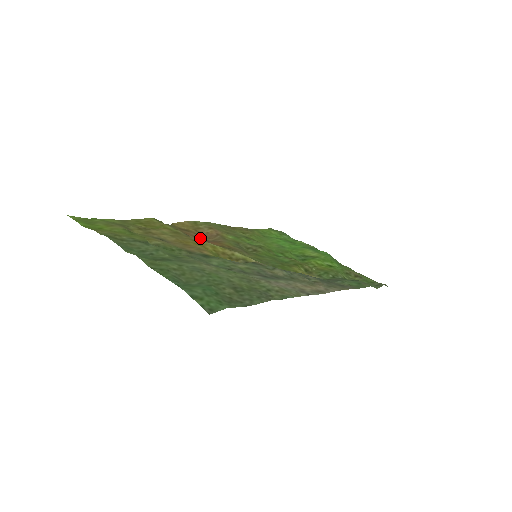
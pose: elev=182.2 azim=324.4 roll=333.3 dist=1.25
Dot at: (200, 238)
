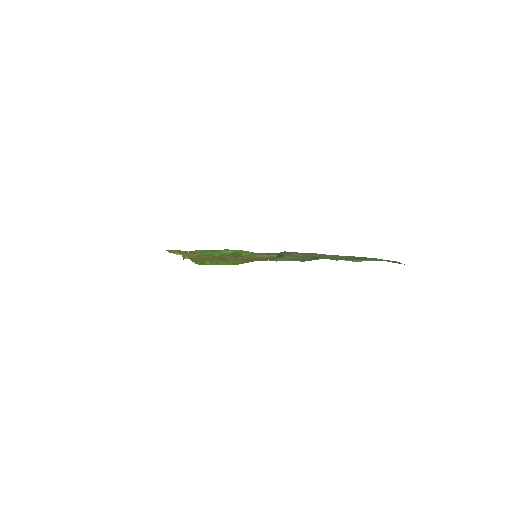
Dot at: occluded
